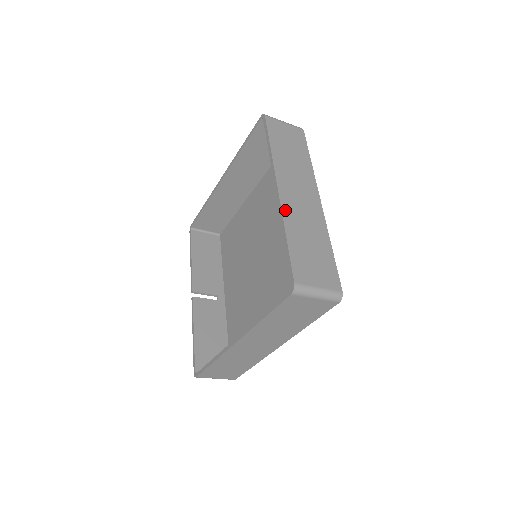
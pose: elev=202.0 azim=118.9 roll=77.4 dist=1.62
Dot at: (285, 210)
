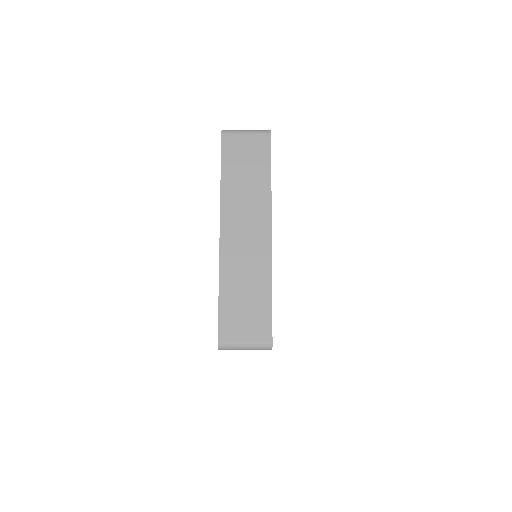
Dot at: (223, 259)
